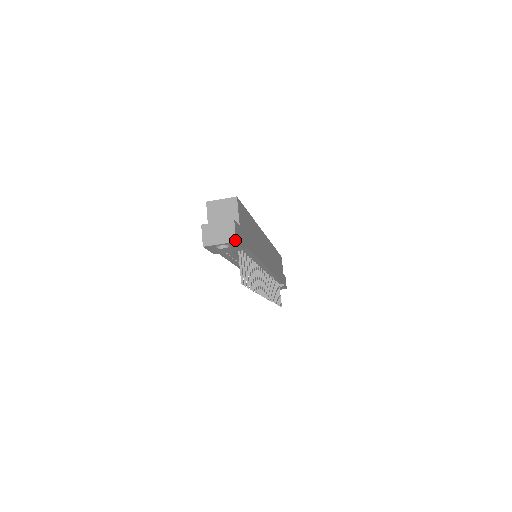
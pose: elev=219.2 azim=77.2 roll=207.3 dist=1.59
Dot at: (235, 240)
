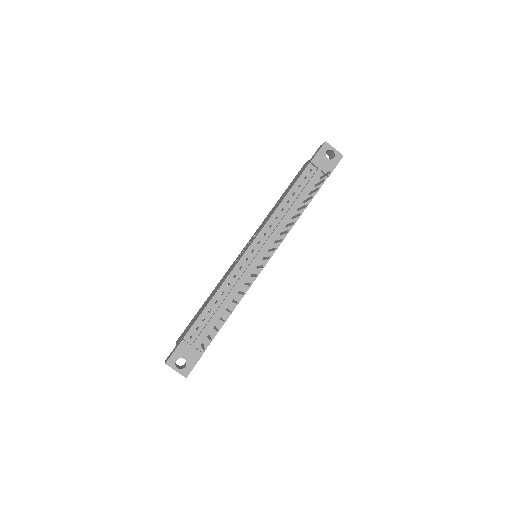
Dot at: occluded
